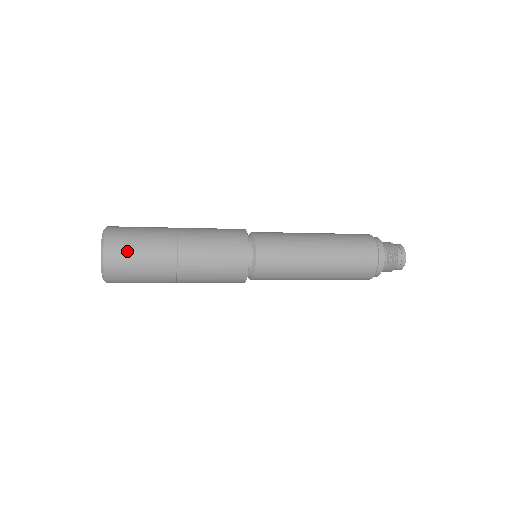
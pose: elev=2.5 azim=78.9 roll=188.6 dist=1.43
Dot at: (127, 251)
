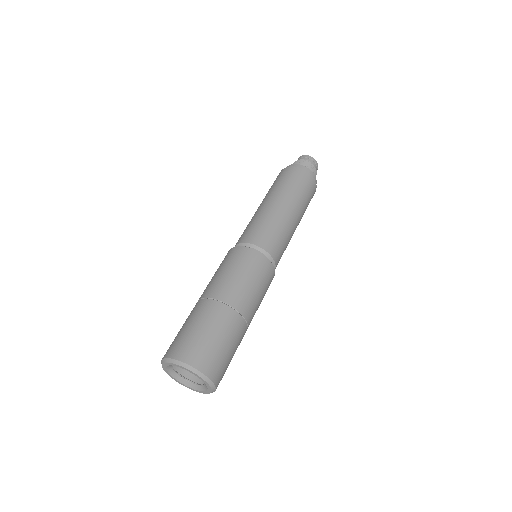
Dot at: (222, 359)
